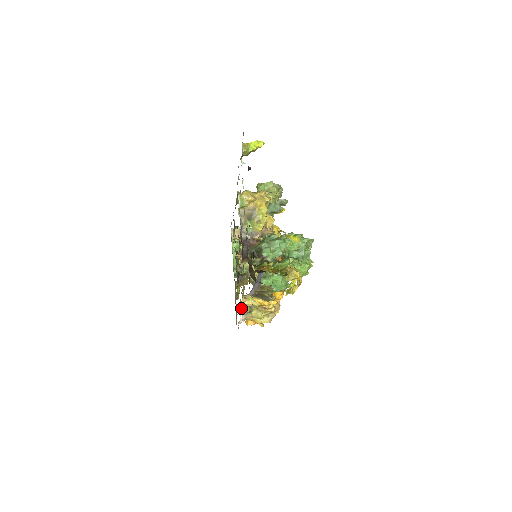
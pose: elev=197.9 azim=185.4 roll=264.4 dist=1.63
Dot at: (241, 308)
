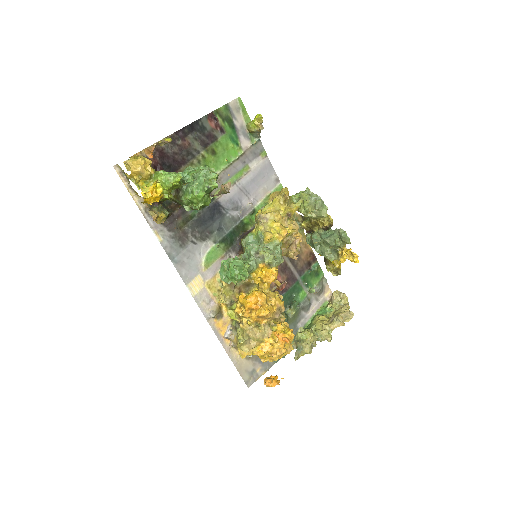
Dot at: (214, 301)
